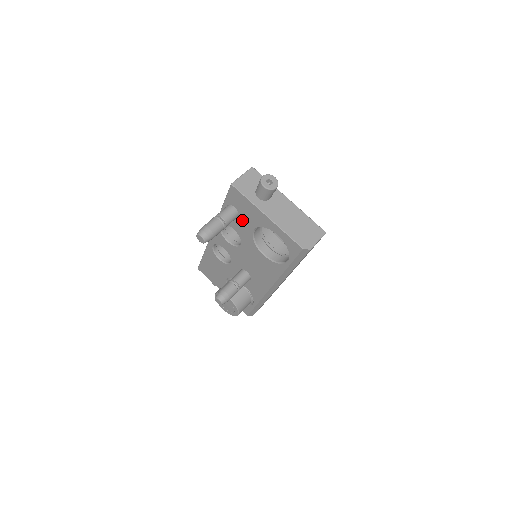
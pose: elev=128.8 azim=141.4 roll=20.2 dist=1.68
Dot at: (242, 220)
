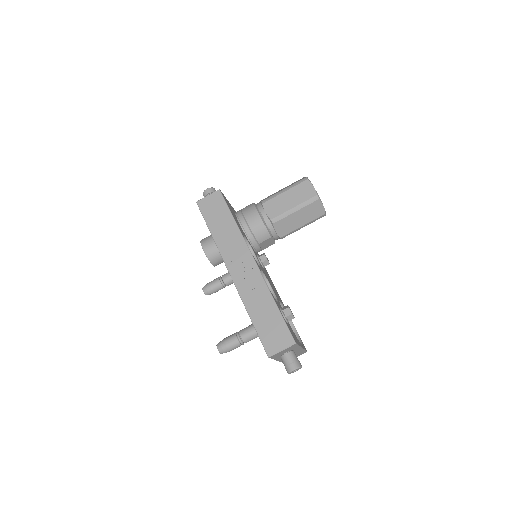
Dot at: occluded
